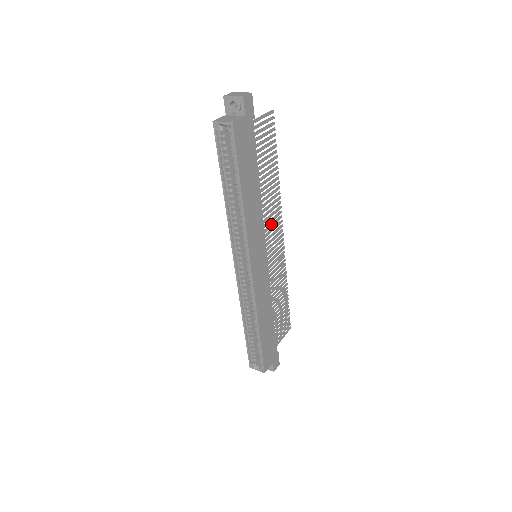
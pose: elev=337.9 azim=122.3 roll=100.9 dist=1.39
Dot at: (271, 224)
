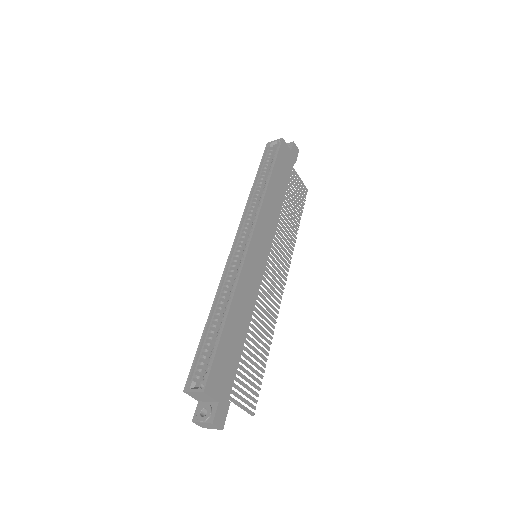
Dot at: (279, 253)
